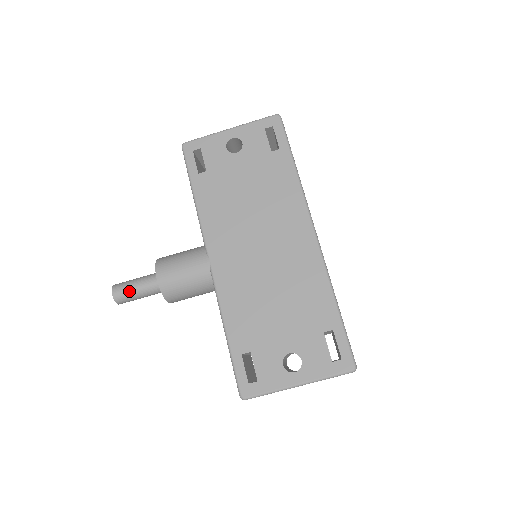
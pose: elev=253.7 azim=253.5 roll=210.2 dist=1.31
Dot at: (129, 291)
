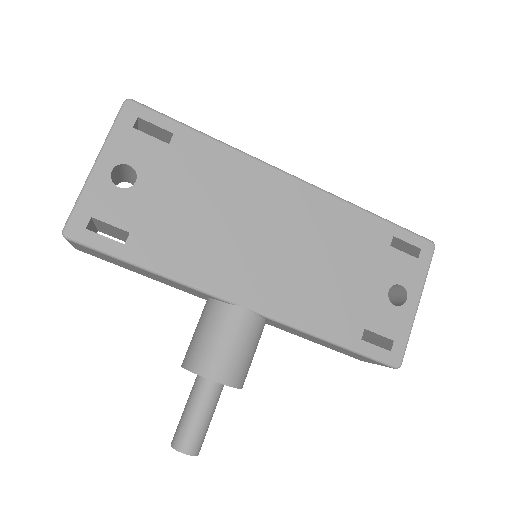
Dot at: (199, 430)
